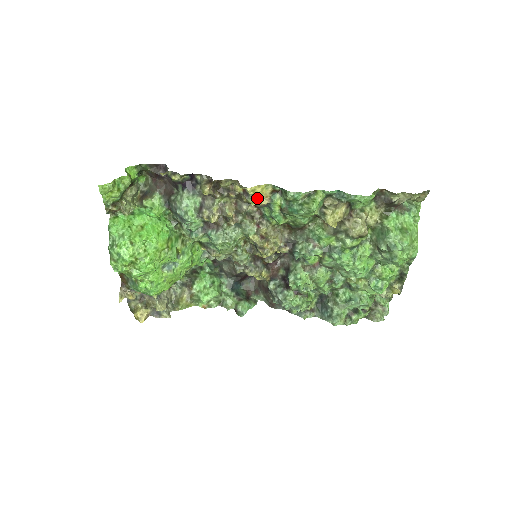
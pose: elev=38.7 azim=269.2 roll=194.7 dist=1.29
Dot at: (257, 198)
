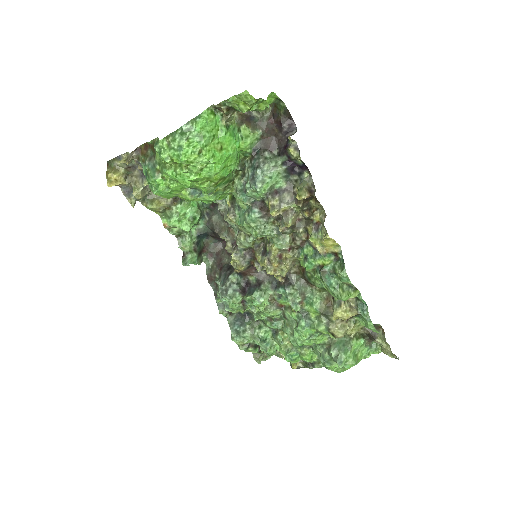
Dot at: (320, 243)
